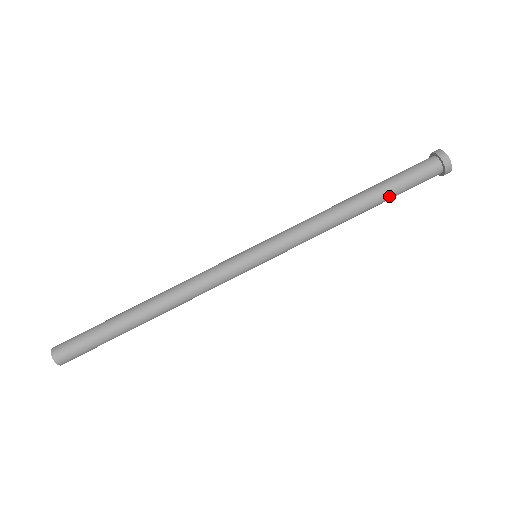
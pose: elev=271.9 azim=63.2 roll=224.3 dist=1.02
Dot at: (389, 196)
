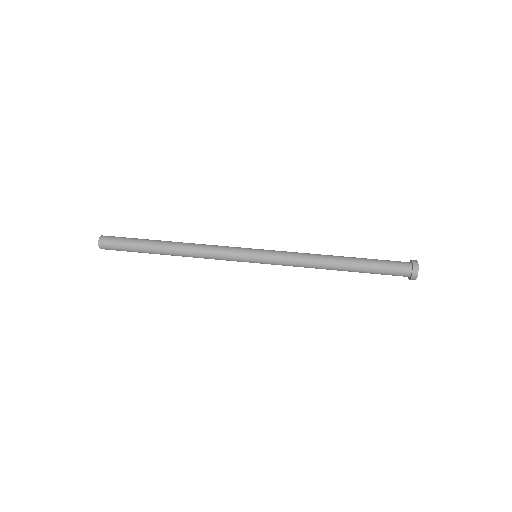
Dot at: (365, 260)
